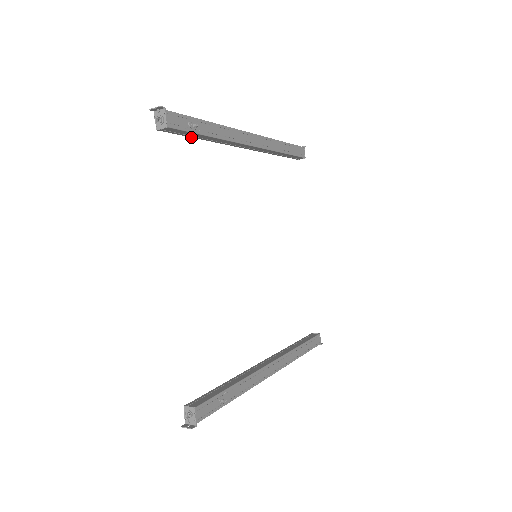
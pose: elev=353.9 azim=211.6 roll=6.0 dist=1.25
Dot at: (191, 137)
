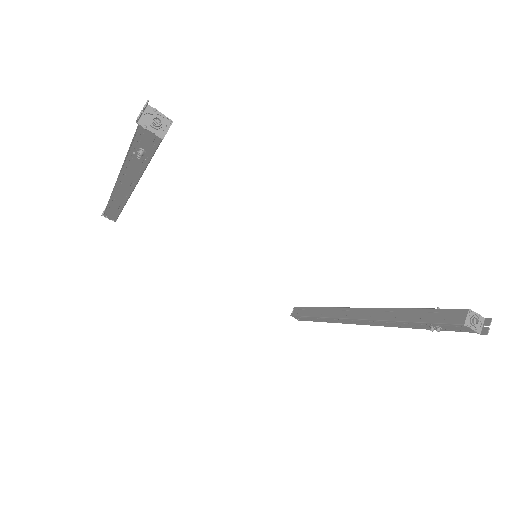
Dot at: (148, 163)
